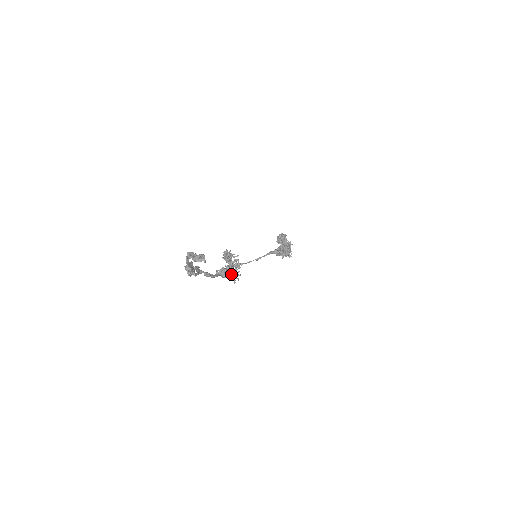
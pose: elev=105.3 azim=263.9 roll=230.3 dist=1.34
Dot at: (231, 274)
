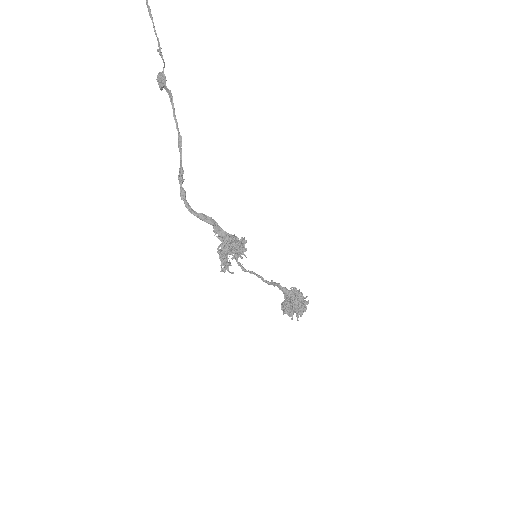
Dot at: (234, 238)
